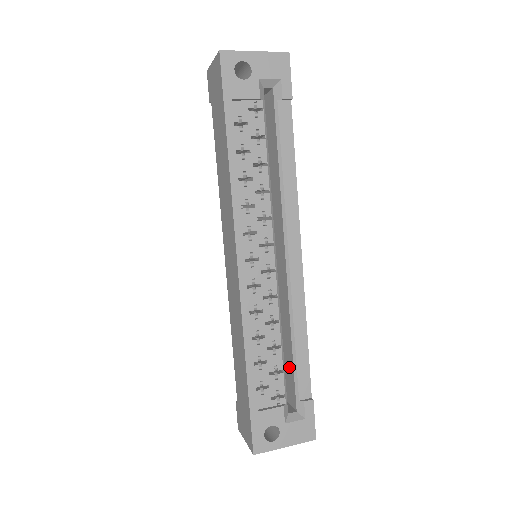
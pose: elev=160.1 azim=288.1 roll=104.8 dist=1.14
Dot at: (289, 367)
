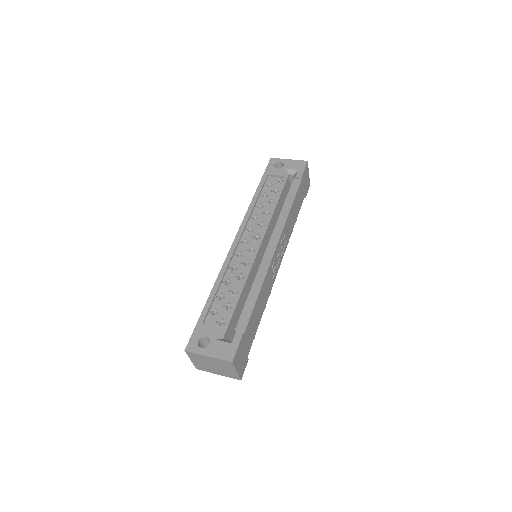
Dot at: occluded
